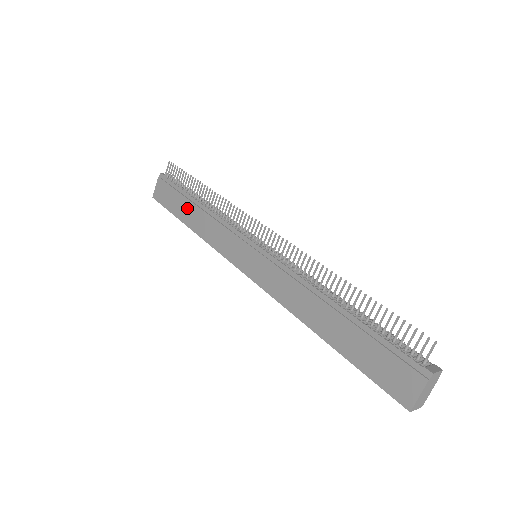
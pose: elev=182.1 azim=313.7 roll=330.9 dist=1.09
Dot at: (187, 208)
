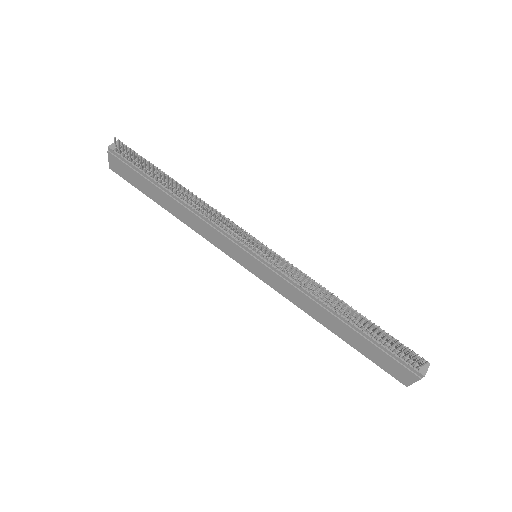
Dot at: (162, 197)
